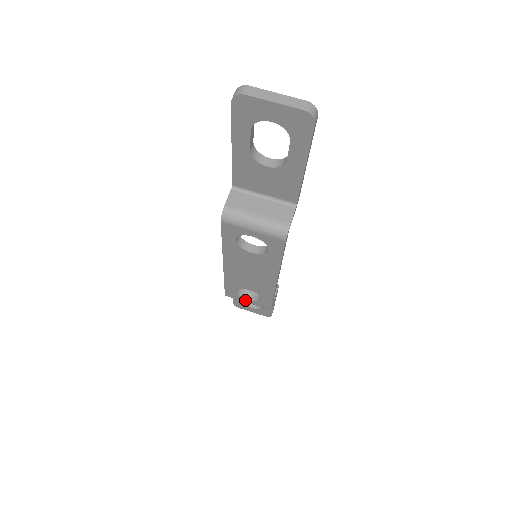
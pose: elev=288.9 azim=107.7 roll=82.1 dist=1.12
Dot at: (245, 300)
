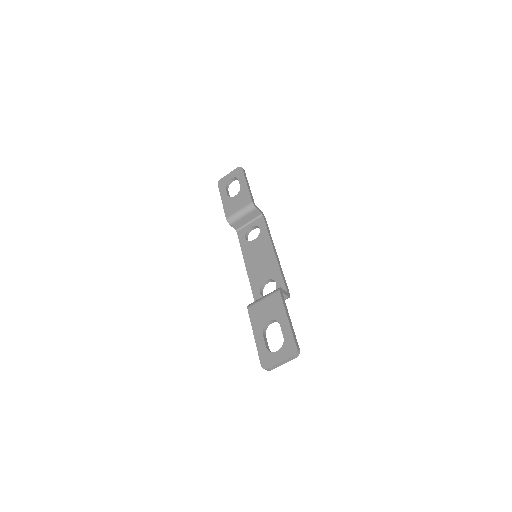
Dot at: (251, 229)
